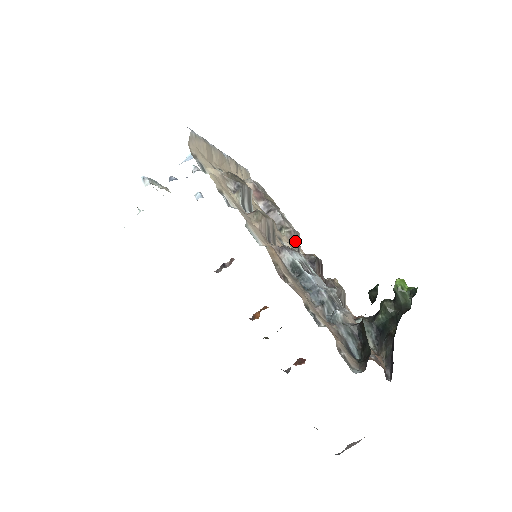
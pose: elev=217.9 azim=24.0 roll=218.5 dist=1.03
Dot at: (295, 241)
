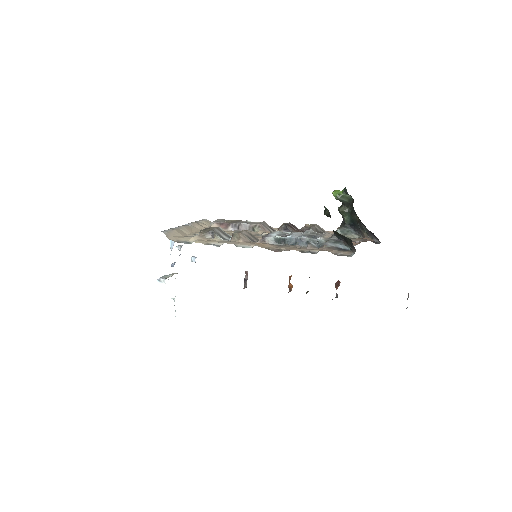
Dot at: (267, 228)
